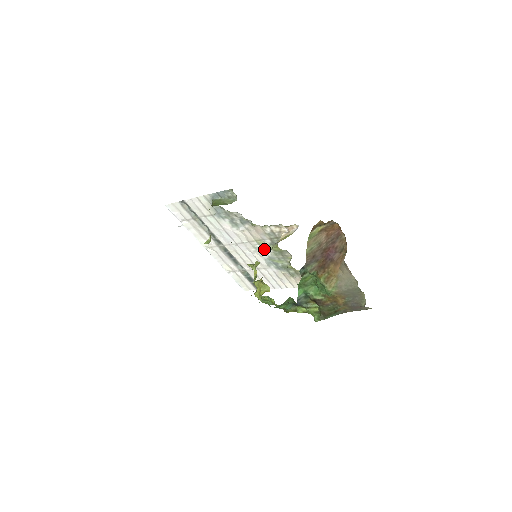
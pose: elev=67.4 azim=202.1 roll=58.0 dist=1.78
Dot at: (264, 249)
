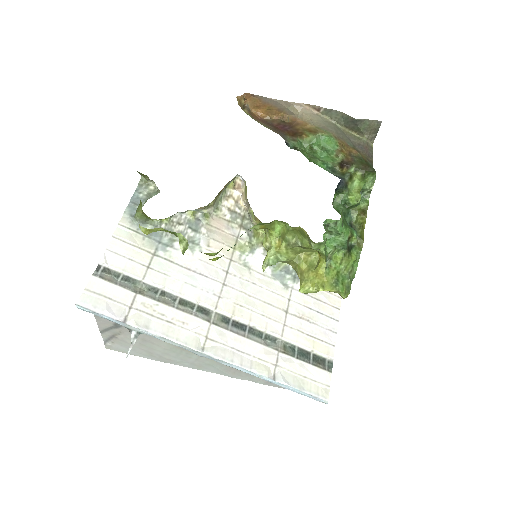
Dot at: (253, 256)
